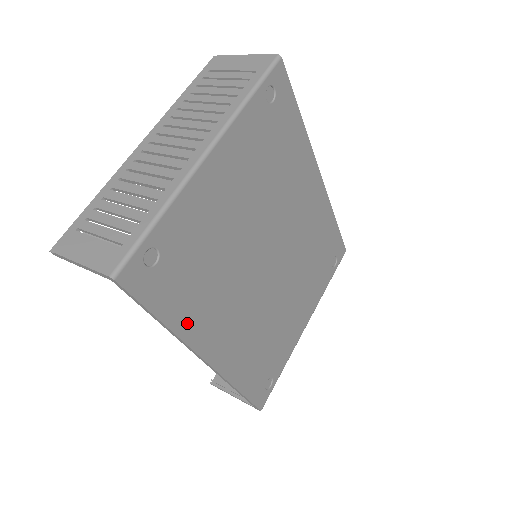
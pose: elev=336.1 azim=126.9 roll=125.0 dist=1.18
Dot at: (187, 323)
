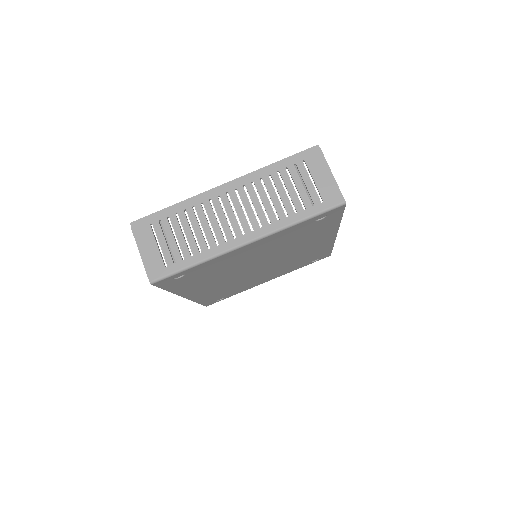
Dot at: (183, 290)
